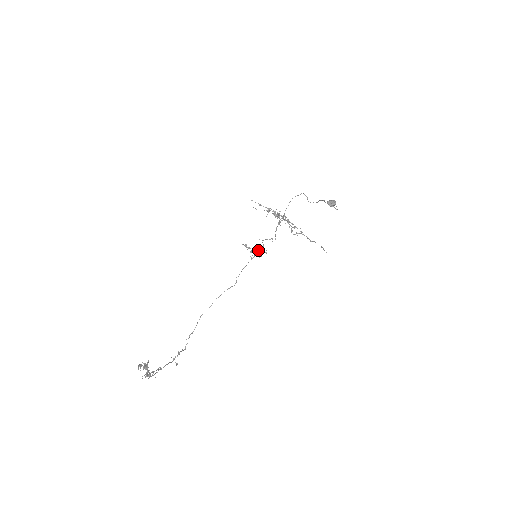
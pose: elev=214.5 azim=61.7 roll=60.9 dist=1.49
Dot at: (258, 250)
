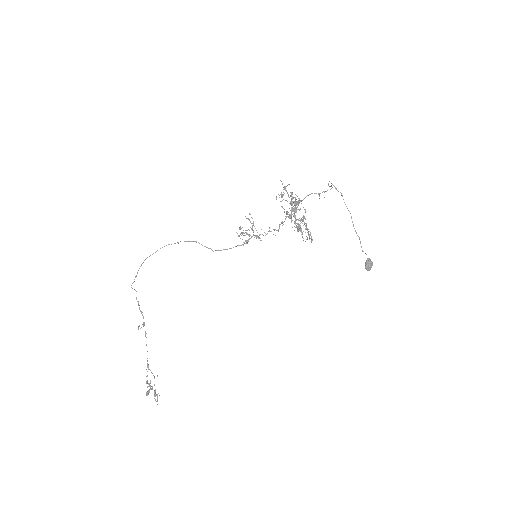
Dot at: occluded
